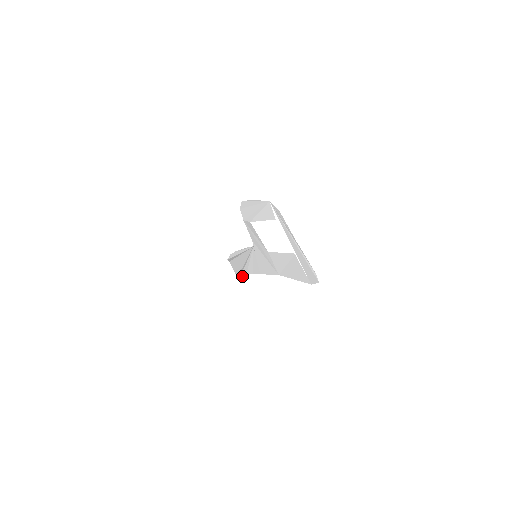
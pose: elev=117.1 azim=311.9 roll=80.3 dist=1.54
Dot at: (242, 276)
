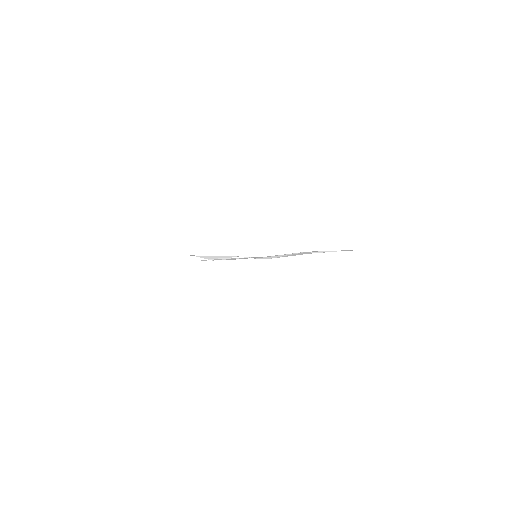
Dot at: occluded
